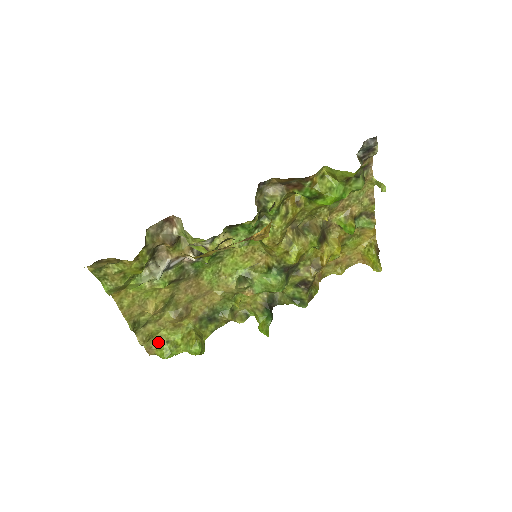
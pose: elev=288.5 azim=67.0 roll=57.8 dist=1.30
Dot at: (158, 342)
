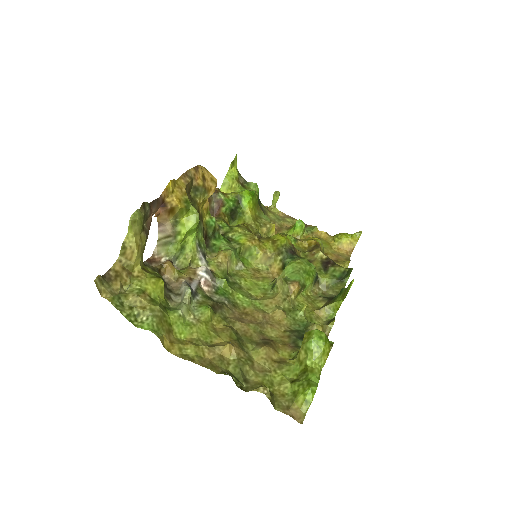
Dot at: (287, 396)
